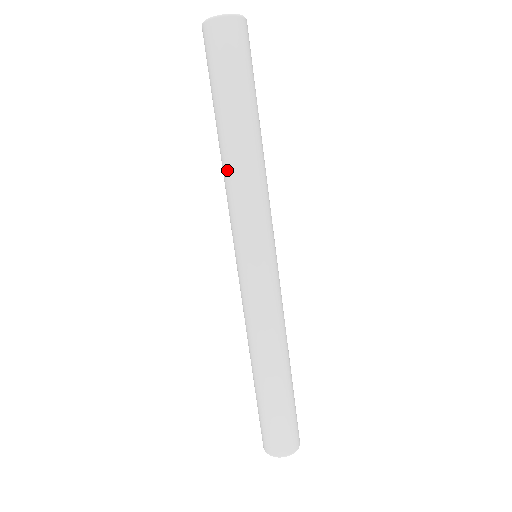
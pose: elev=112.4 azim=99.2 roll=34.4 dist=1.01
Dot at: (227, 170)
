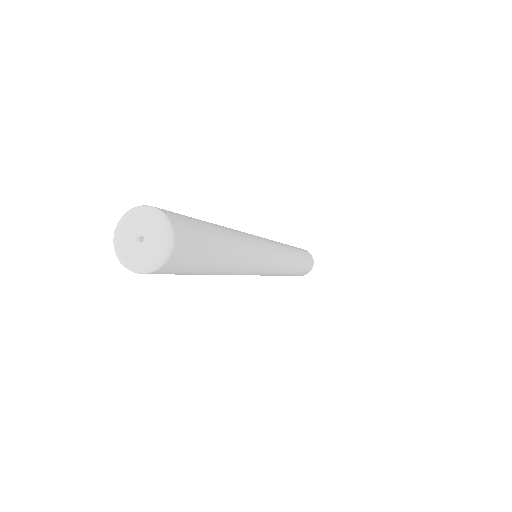
Dot at: occluded
